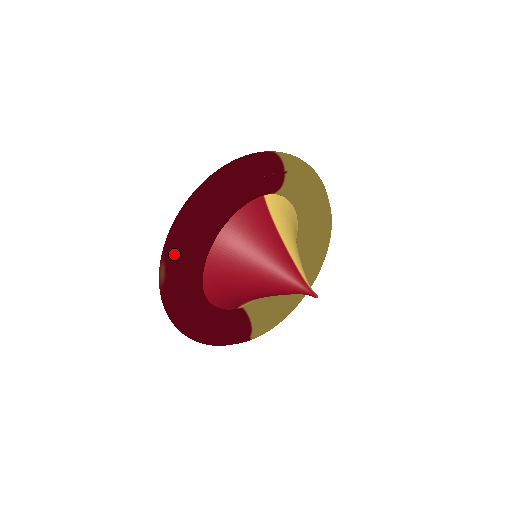
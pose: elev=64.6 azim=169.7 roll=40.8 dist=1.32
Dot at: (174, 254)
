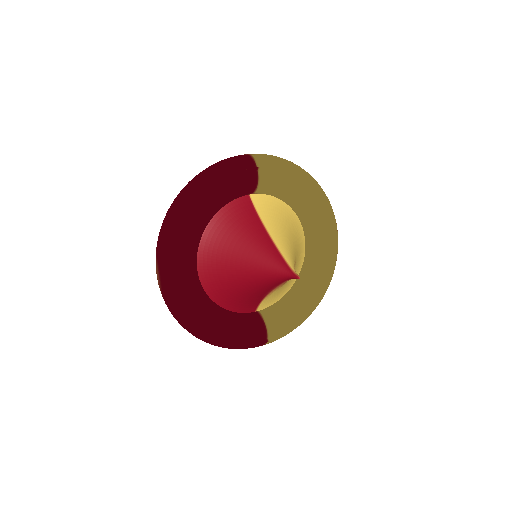
Dot at: (161, 254)
